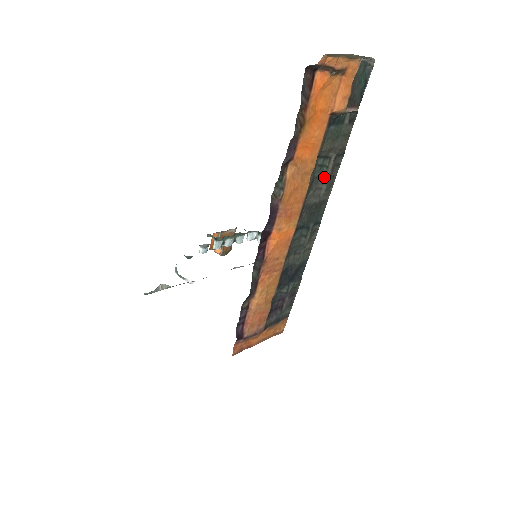
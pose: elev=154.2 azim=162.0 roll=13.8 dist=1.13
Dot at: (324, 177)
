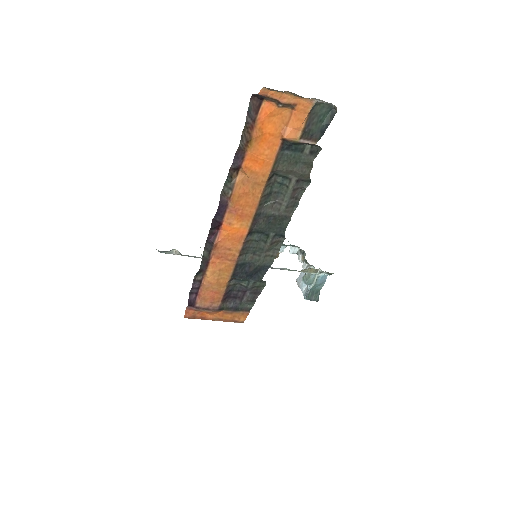
Dot at: (285, 195)
